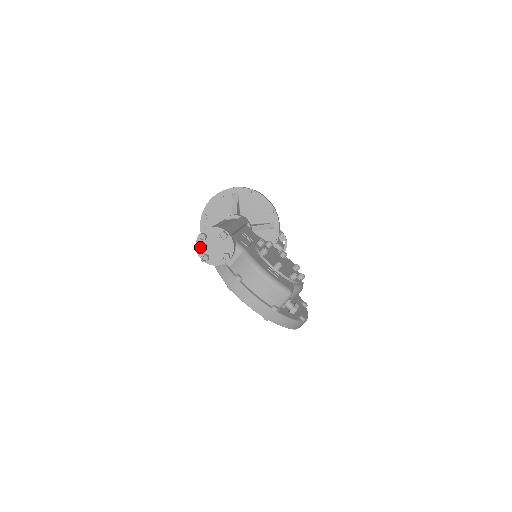
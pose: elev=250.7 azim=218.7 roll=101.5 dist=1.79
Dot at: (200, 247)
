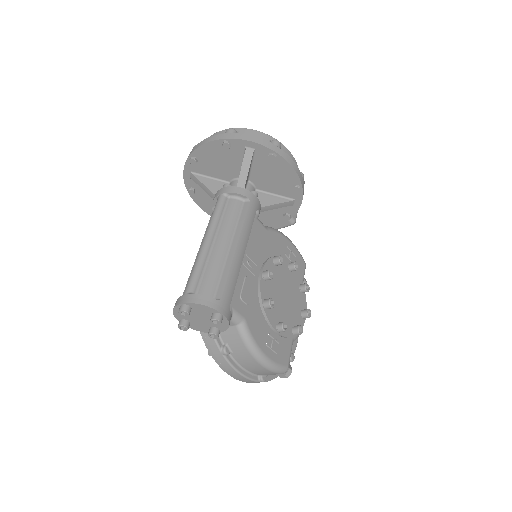
Dot at: occluded
